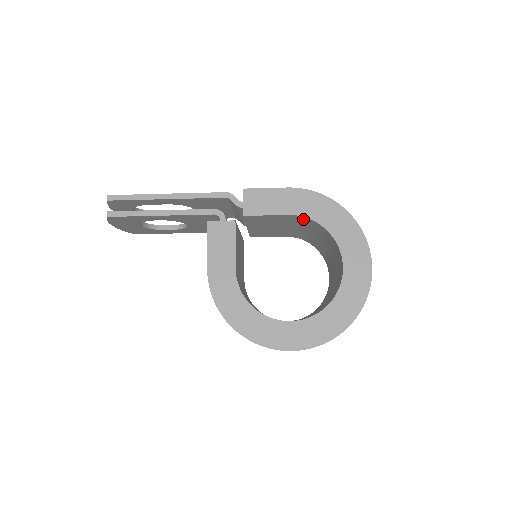
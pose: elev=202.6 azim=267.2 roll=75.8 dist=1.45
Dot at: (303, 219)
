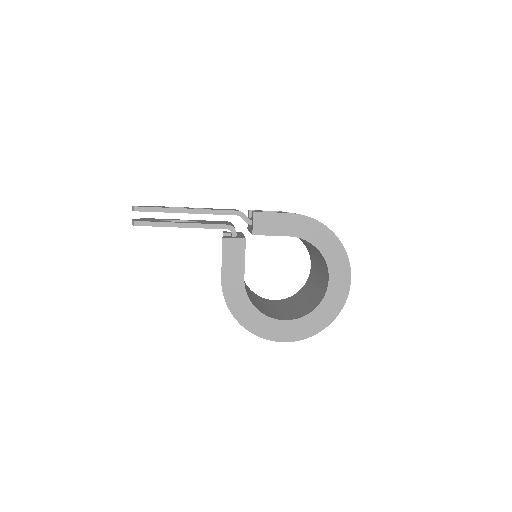
Dot at: occluded
